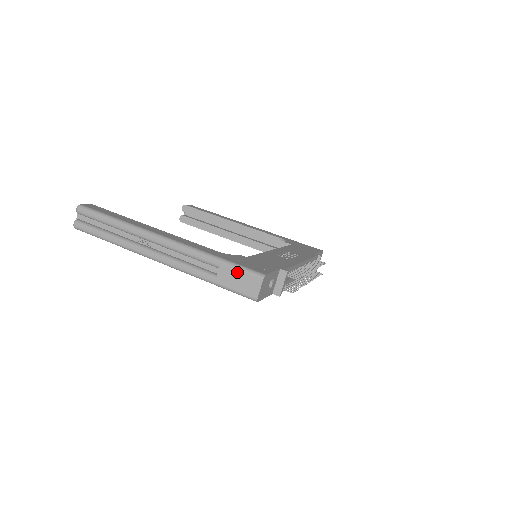
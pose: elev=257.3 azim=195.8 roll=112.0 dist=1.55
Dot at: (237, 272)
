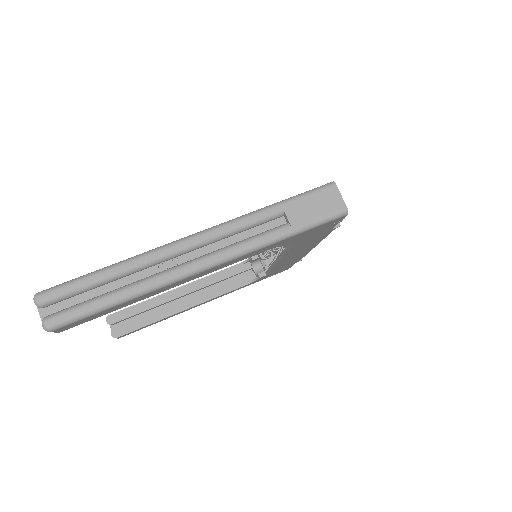
Dot at: (306, 199)
